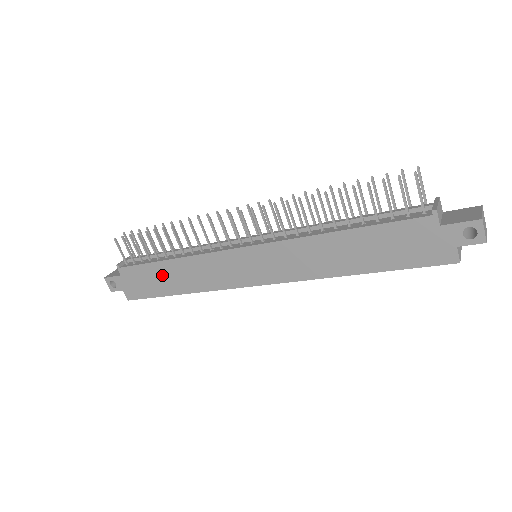
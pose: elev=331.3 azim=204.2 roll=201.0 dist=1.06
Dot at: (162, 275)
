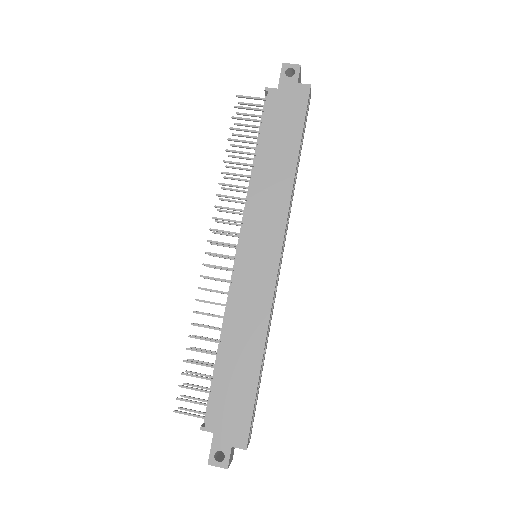
Dot at: (233, 370)
